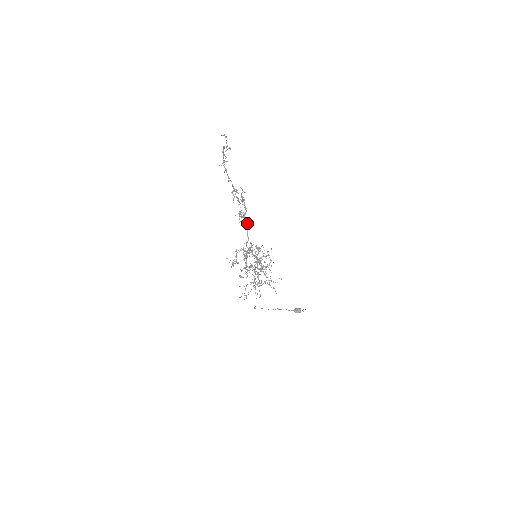
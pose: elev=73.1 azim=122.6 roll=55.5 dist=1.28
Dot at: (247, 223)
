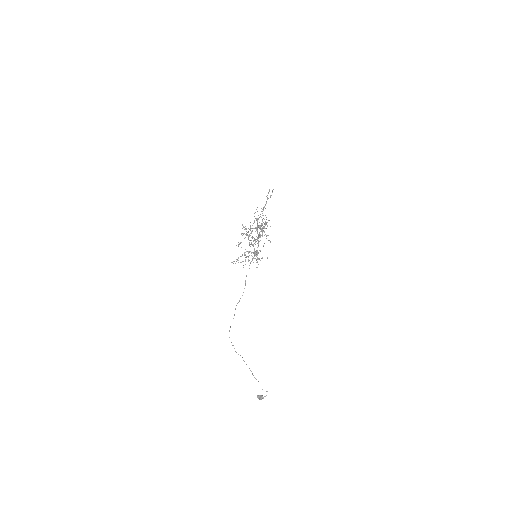
Dot at: occluded
